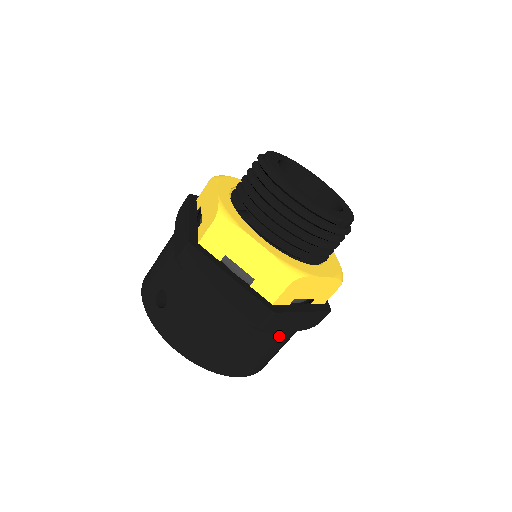
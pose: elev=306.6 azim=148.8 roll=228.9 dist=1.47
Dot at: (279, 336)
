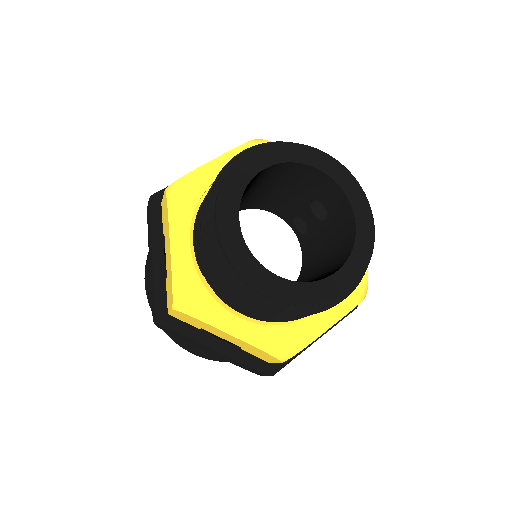
Dot at: occluded
